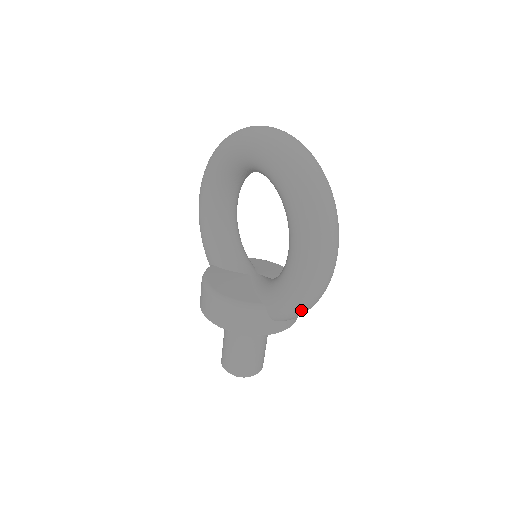
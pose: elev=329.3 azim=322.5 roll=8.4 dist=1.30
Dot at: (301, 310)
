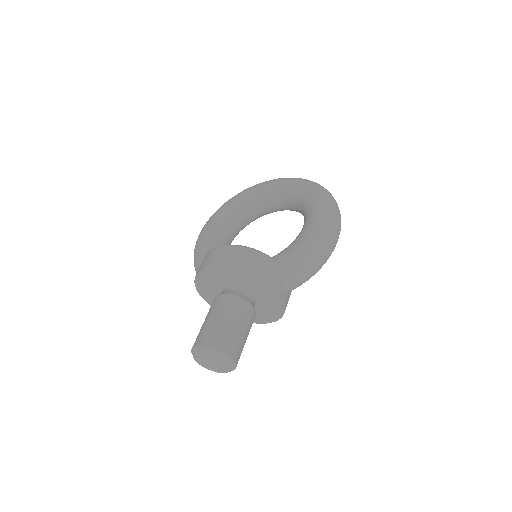
Dot at: (313, 261)
